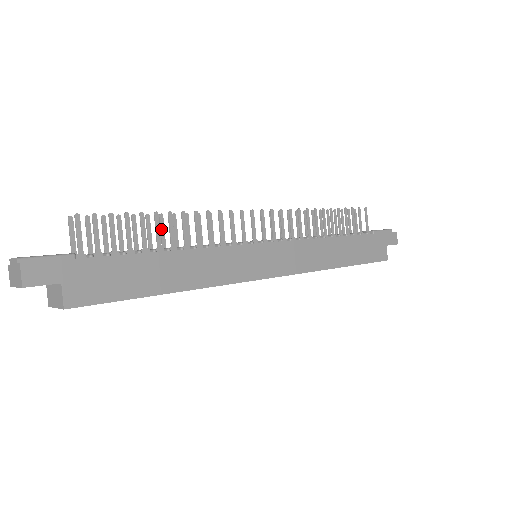
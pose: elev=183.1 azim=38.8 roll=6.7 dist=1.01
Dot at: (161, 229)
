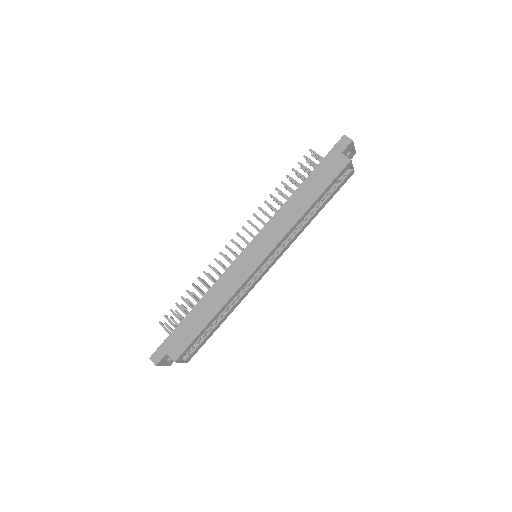
Dot at: occluded
